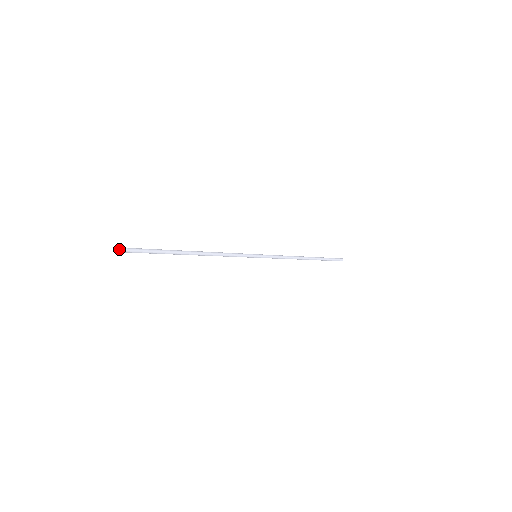
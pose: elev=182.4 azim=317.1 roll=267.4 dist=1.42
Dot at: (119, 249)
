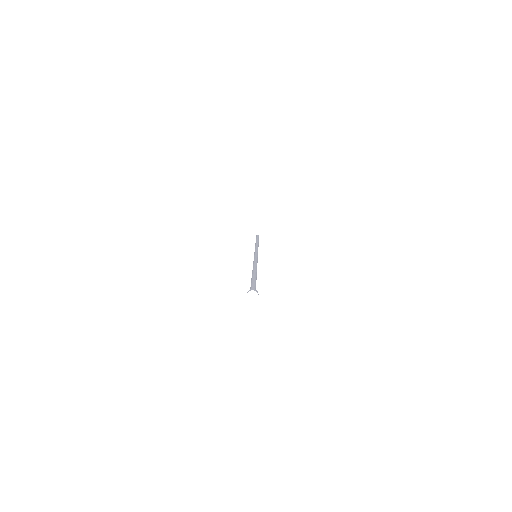
Dot at: (256, 297)
